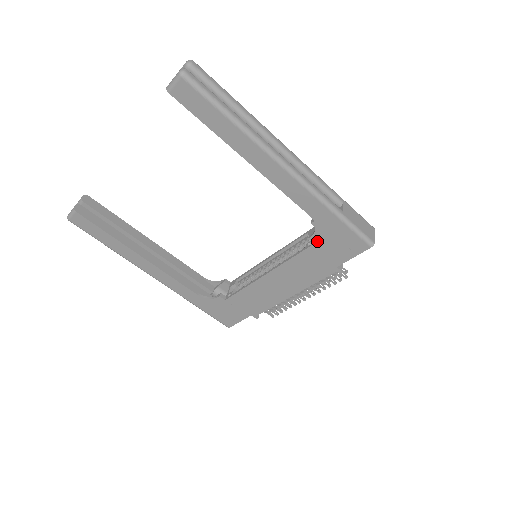
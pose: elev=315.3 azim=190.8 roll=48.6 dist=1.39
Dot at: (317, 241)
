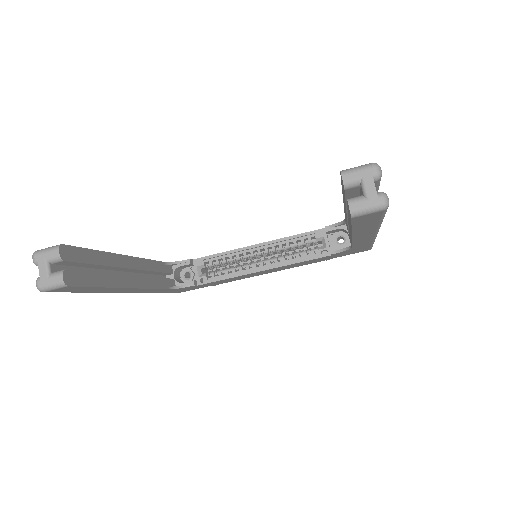
Dot at: (336, 254)
